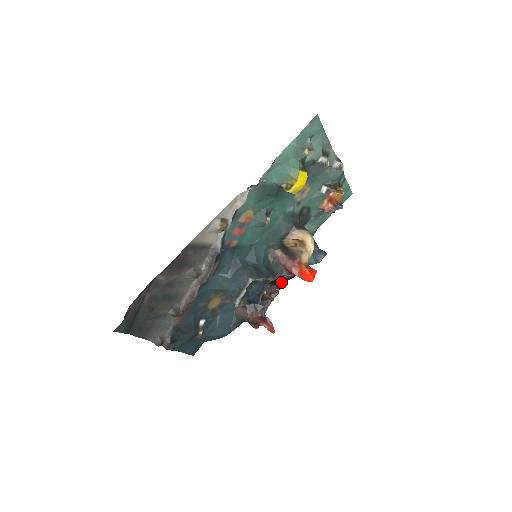
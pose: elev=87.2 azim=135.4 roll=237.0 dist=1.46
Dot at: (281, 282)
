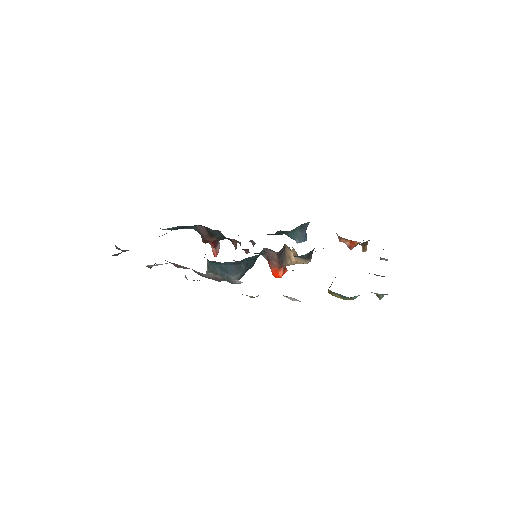
Dot at: (254, 242)
